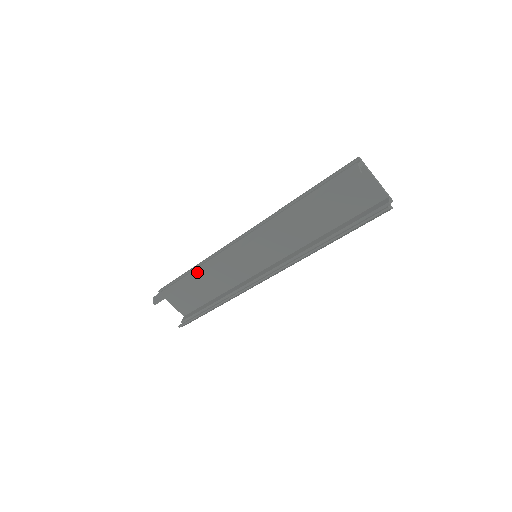
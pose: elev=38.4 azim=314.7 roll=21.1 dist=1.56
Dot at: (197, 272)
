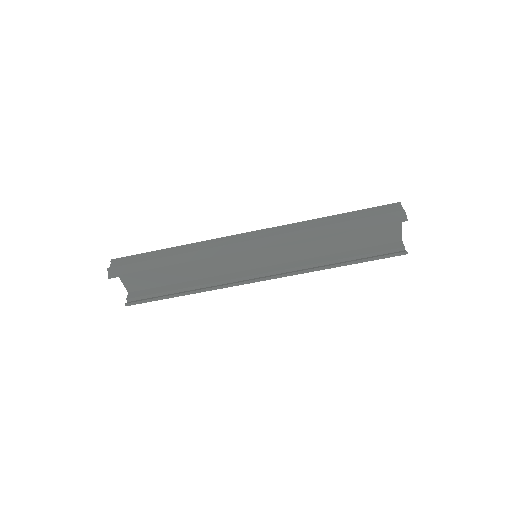
Dot at: (187, 257)
